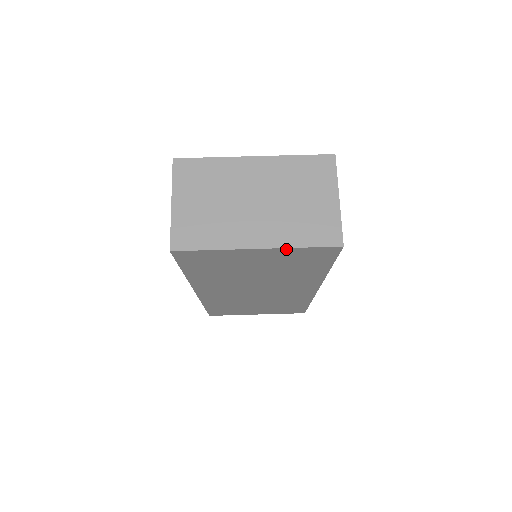
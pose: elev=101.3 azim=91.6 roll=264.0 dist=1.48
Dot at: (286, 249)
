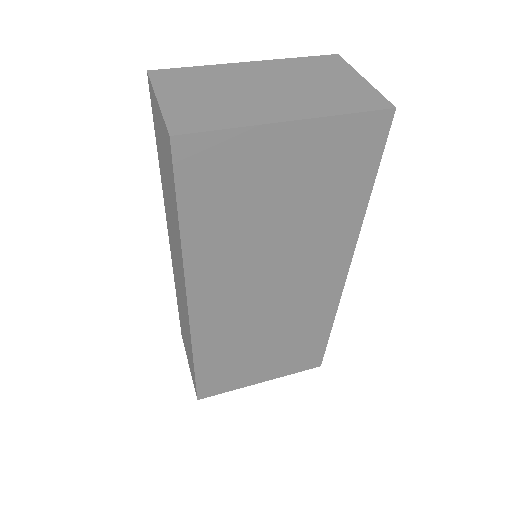
Dot at: (327, 121)
